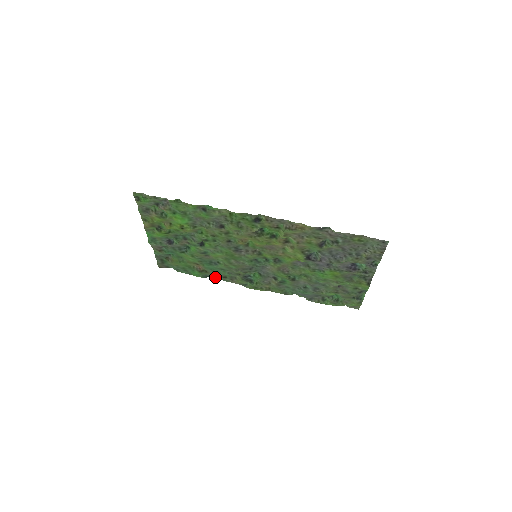
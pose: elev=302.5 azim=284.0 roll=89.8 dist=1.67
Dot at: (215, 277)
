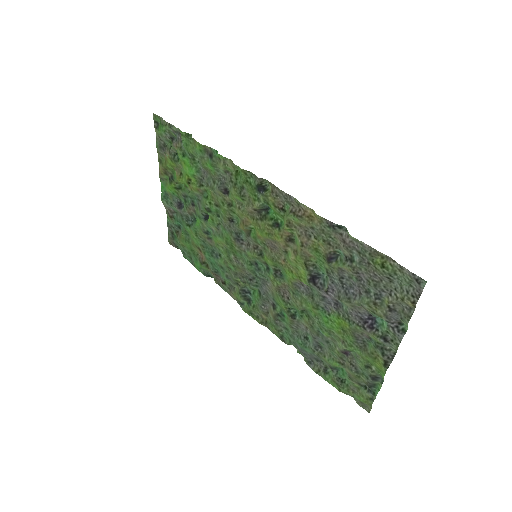
Dot at: (215, 279)
